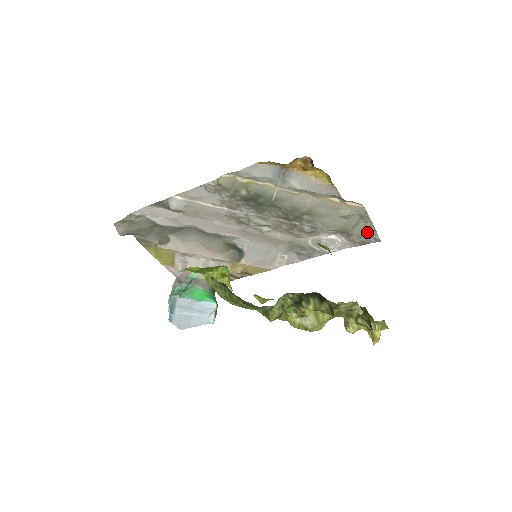
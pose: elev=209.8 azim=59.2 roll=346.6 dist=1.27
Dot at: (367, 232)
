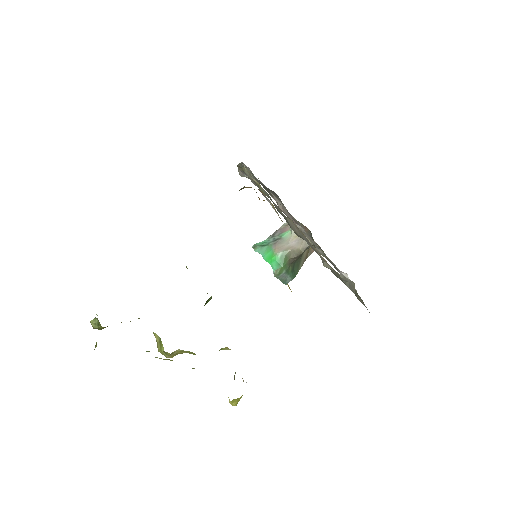
Dot at: (357, 296)
